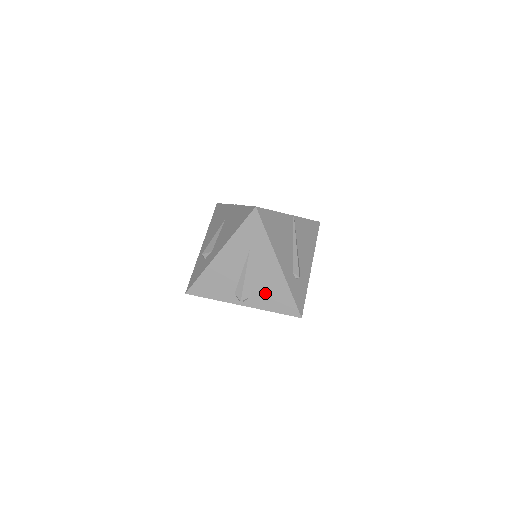
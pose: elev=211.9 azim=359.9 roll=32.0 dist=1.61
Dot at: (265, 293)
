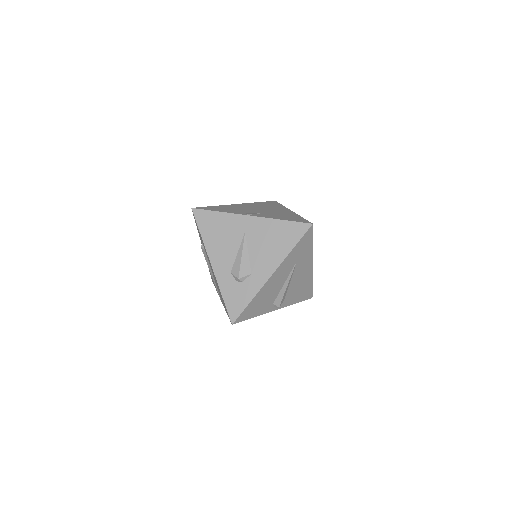
Dot at: (295, 292)
